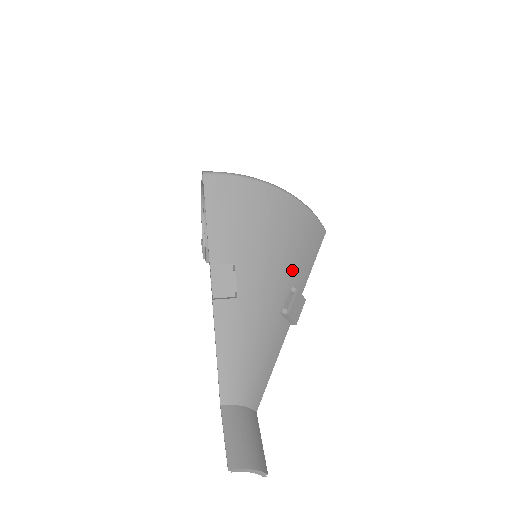
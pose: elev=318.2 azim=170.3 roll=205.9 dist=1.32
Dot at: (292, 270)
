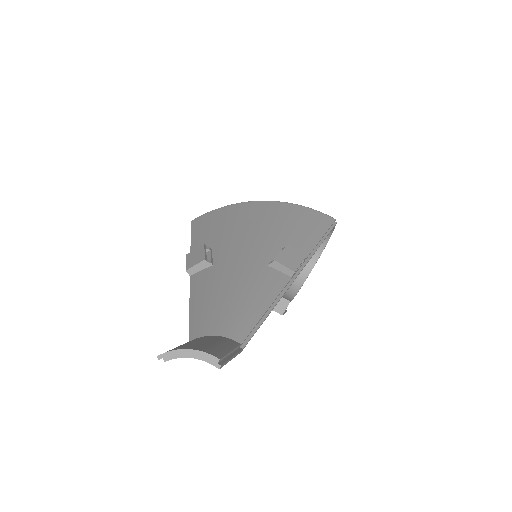
Dot at: (283, 240)
